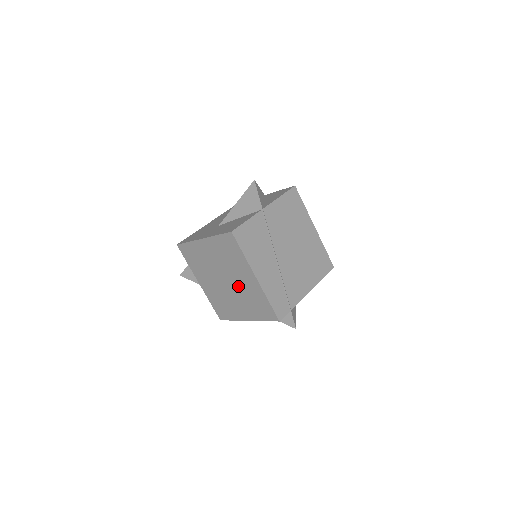
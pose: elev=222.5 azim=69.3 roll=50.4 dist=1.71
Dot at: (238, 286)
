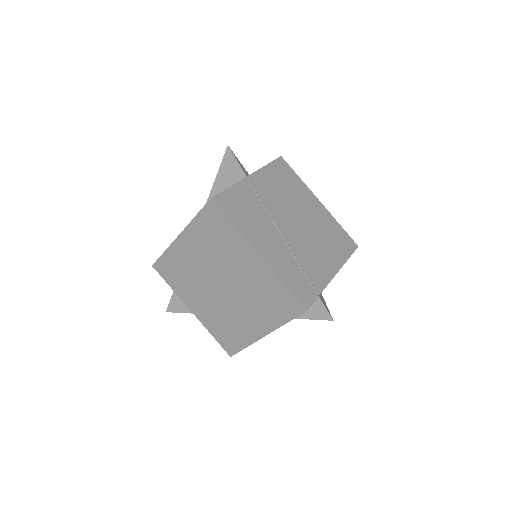
Dot at: (239, 284)
